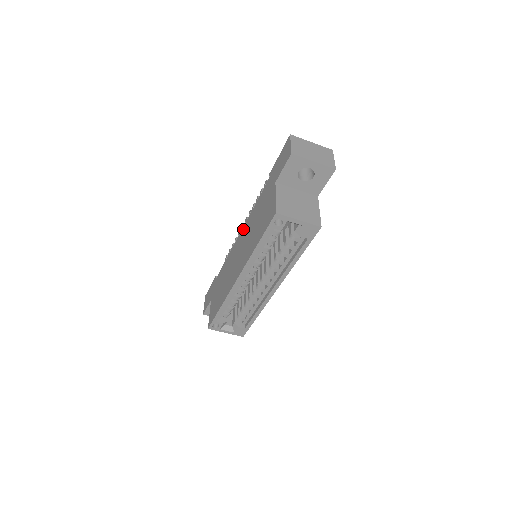
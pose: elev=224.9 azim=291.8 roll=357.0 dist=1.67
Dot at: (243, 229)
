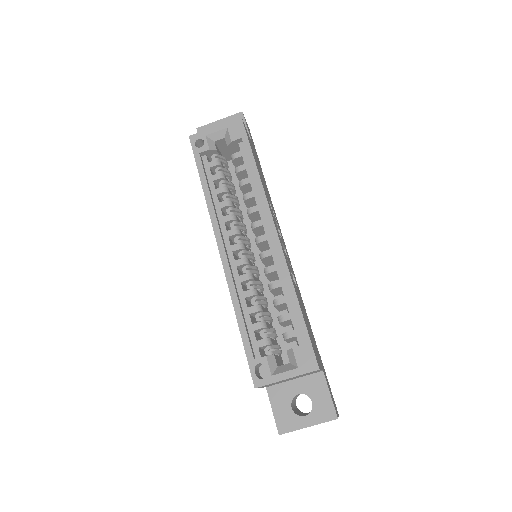
Dot at: occluded
